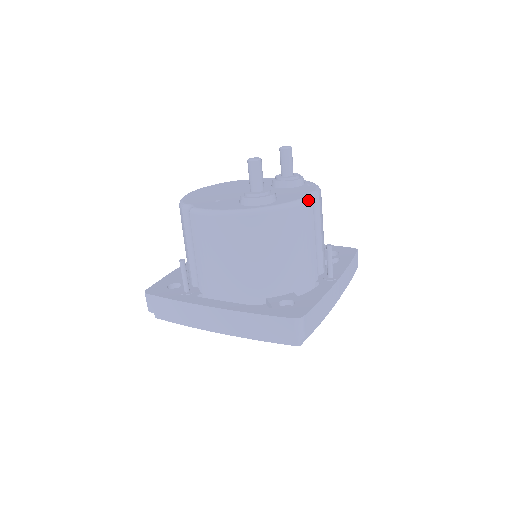
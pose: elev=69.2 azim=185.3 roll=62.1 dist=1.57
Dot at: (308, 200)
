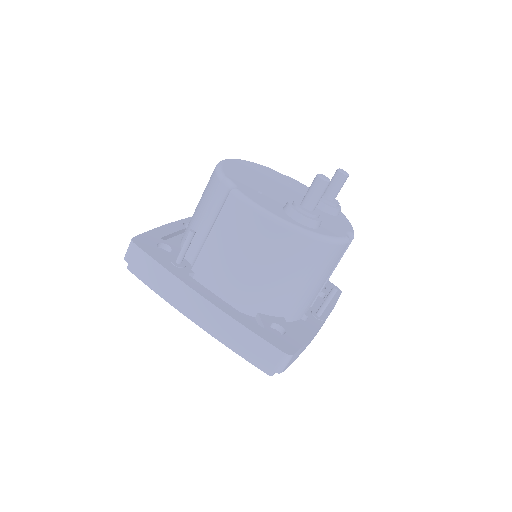
Dot at: (347, 242)
